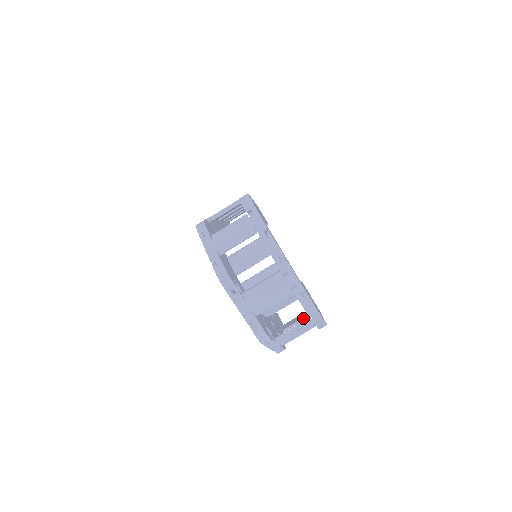
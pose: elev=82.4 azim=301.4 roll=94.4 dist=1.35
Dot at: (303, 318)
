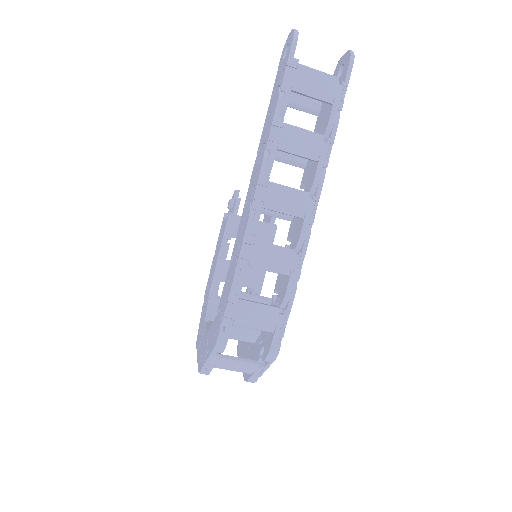
Dot at: occluded
